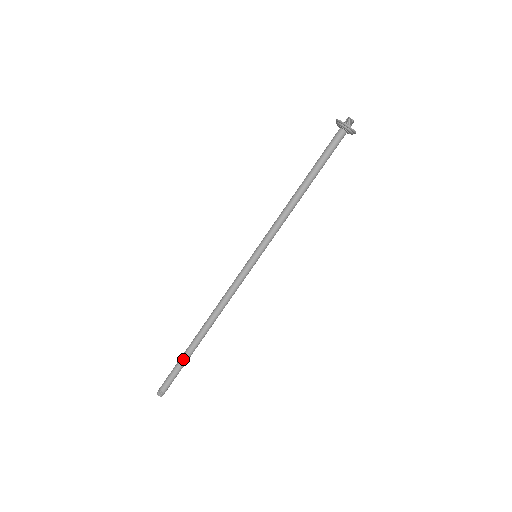
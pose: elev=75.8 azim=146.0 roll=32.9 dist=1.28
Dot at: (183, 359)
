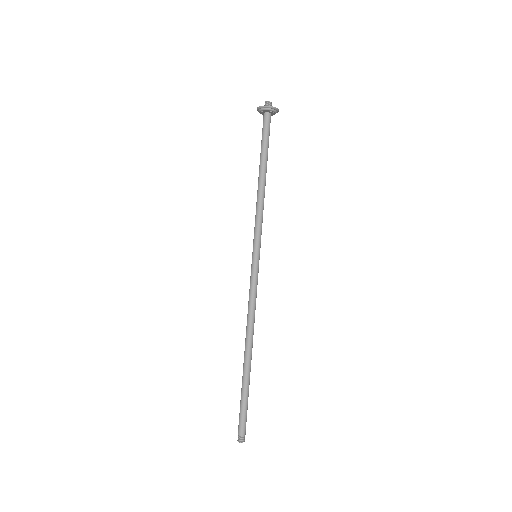
Dot at: (246, 391)
